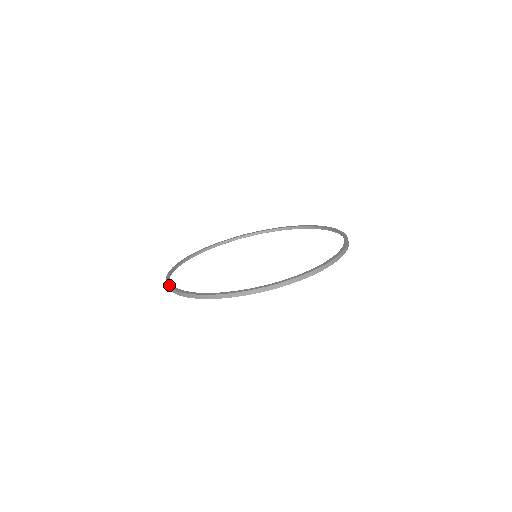
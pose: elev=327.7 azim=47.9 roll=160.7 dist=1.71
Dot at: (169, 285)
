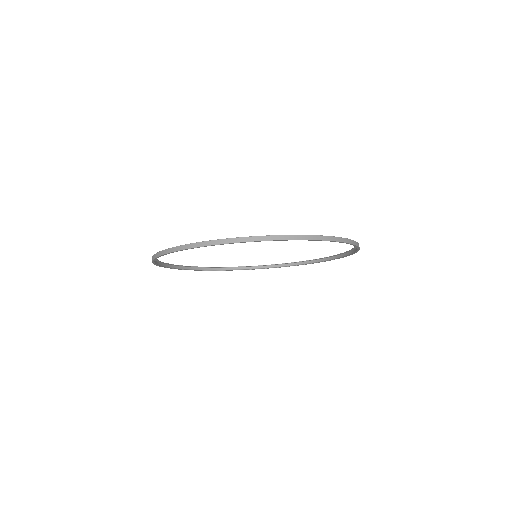
Dot at: (180, 265)
